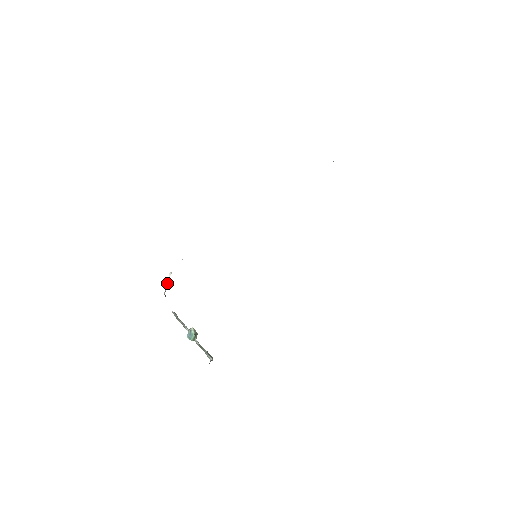
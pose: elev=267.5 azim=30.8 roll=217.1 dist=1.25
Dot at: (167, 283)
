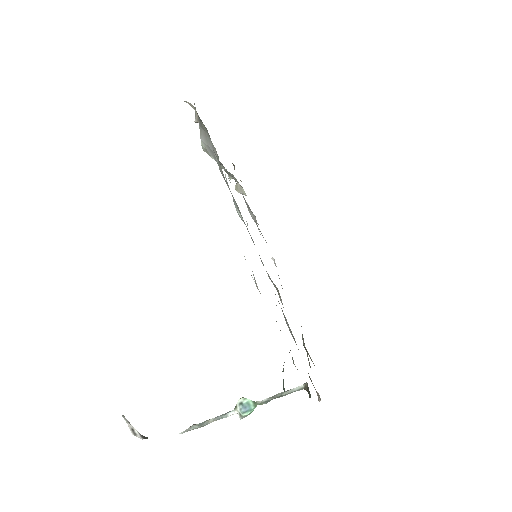
Dot at: (131, 427)
